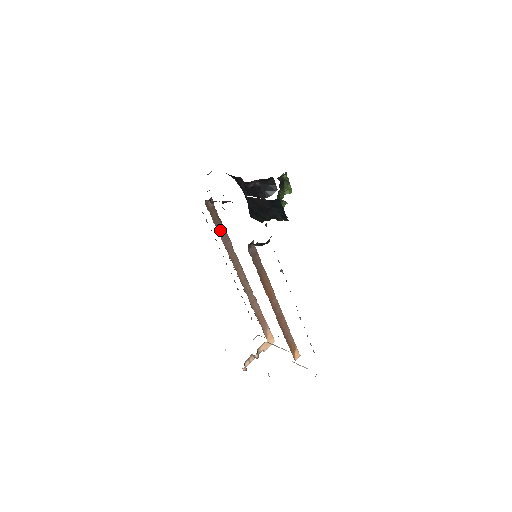
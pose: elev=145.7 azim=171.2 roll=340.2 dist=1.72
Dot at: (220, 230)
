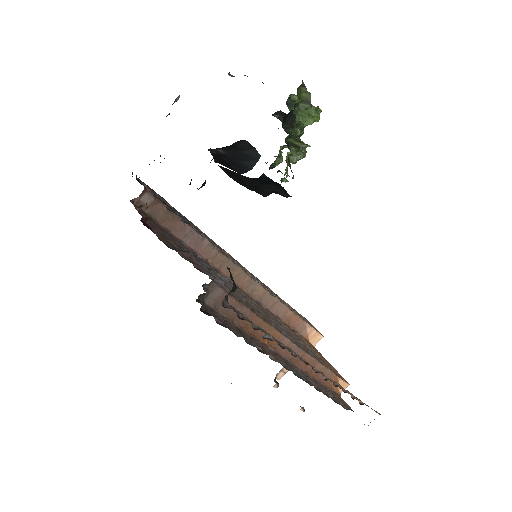
Dot at: (181, 232)
